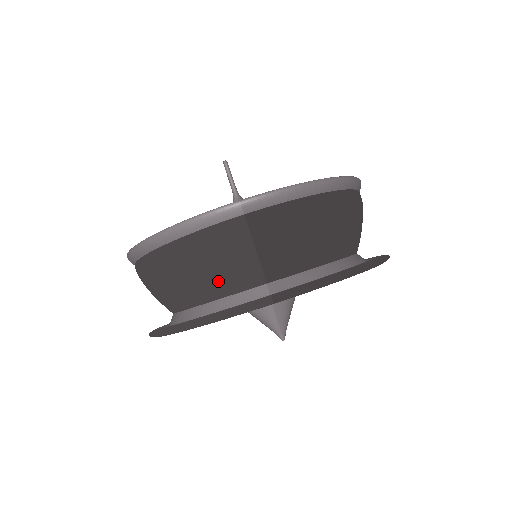
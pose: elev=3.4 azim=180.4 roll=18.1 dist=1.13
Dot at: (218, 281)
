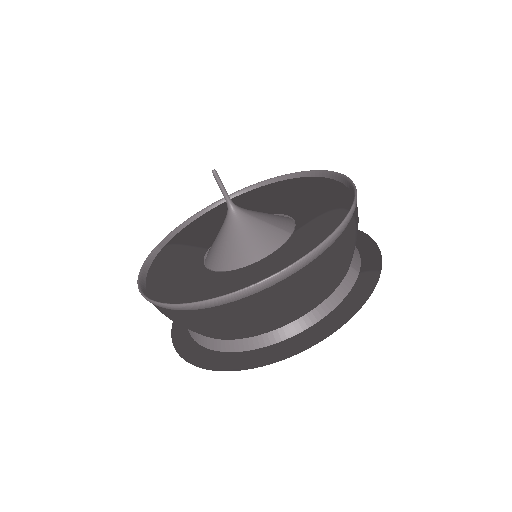
Dot at: (340, 277)
